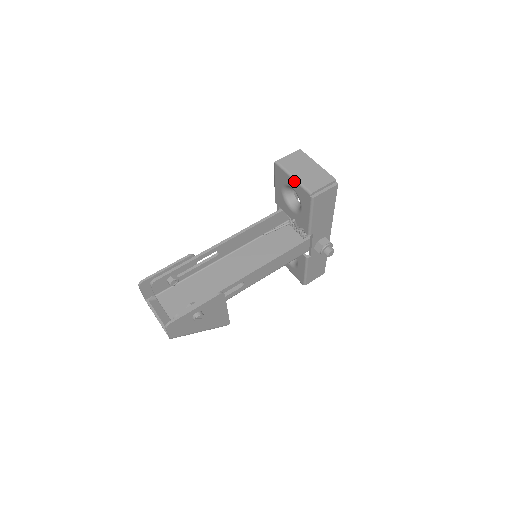
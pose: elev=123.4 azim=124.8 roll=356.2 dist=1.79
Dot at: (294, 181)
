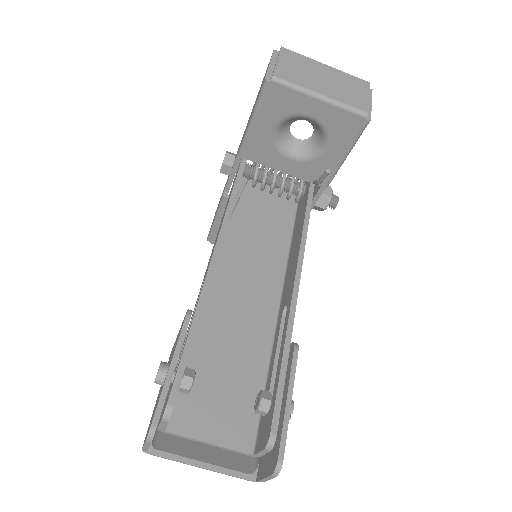
Dot at: (325, 102)
